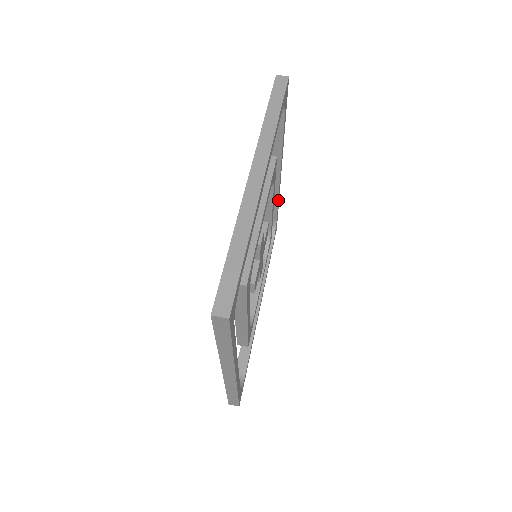
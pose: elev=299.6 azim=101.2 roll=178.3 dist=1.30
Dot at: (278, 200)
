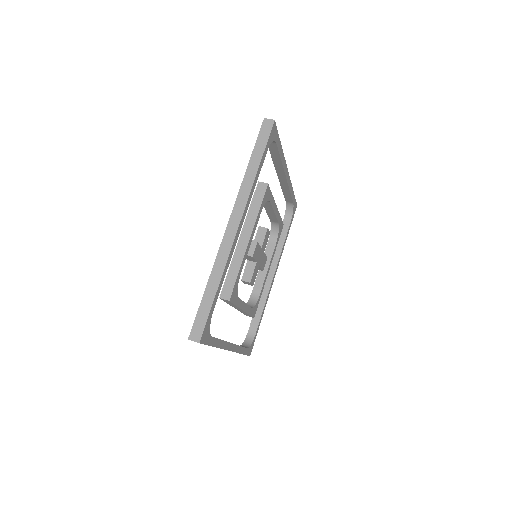
Dot at: (290, 191)
